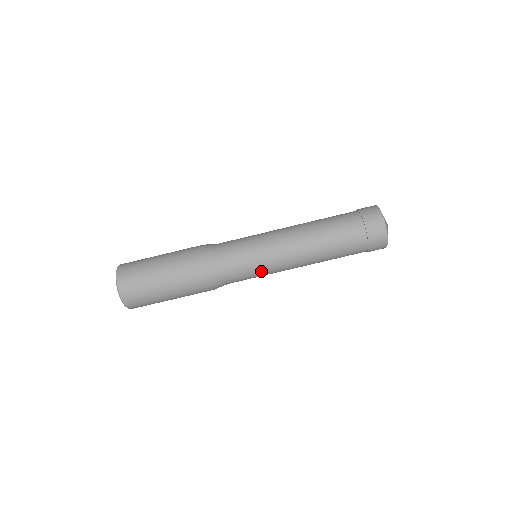
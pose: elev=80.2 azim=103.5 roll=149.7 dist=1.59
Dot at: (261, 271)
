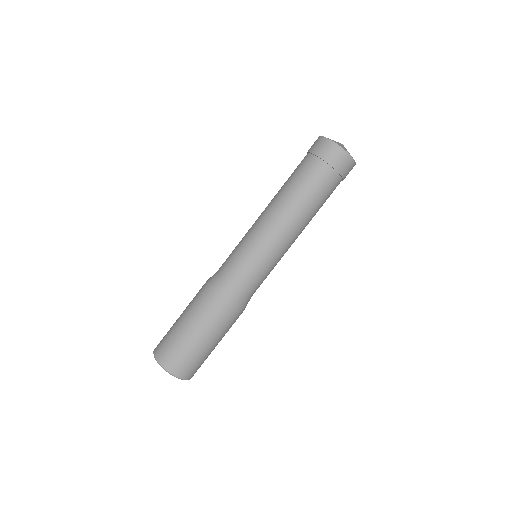
Dot at: (267, 264)
